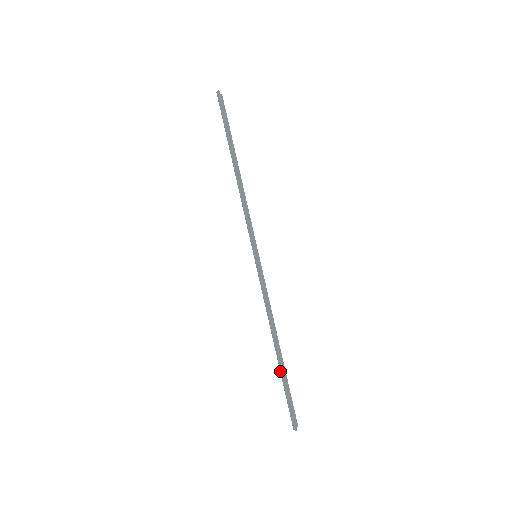
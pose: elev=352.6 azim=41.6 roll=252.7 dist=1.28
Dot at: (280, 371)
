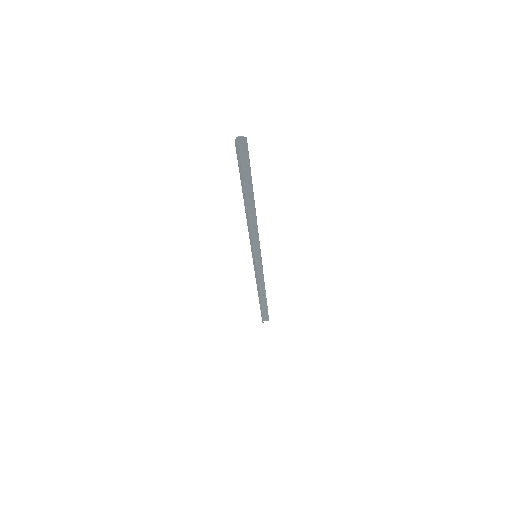
Dot at: (260, 303)
